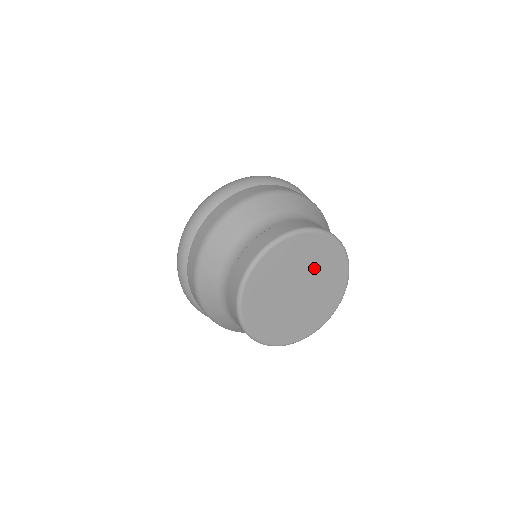
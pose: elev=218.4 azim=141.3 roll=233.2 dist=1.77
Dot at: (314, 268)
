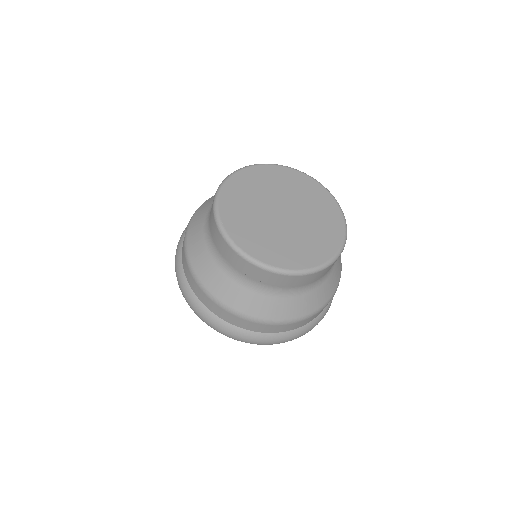
Dot at: (291, 194)
